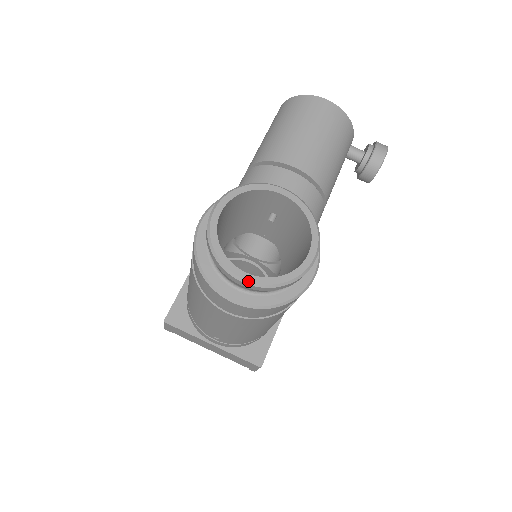
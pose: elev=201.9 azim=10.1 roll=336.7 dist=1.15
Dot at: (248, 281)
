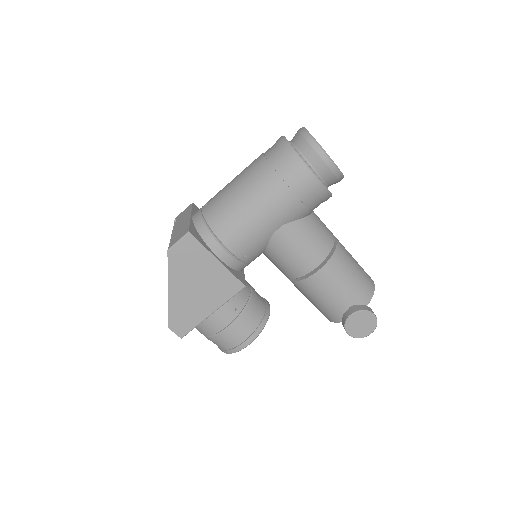
Dot at: (305, 128)
